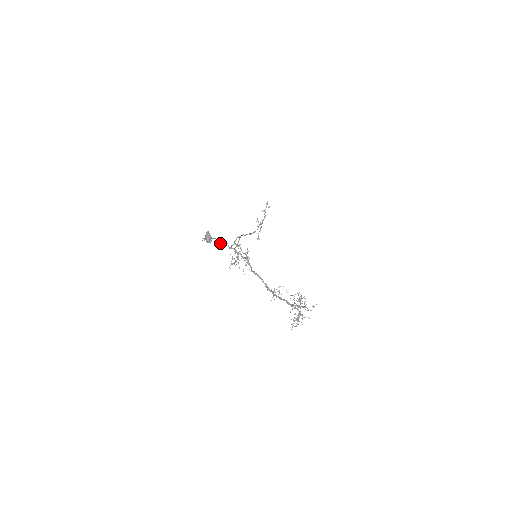
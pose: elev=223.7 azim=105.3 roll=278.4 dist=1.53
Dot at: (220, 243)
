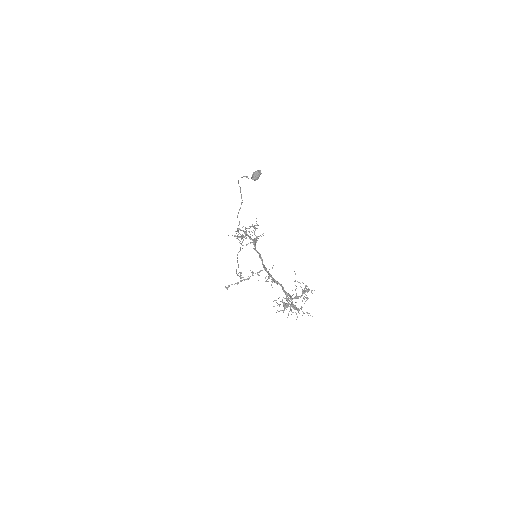
Dot at: occluded
